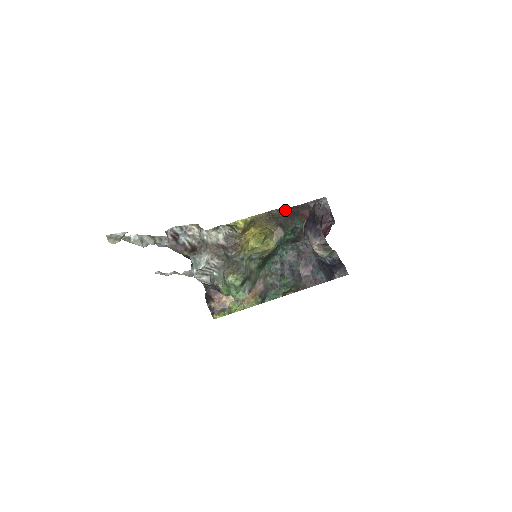
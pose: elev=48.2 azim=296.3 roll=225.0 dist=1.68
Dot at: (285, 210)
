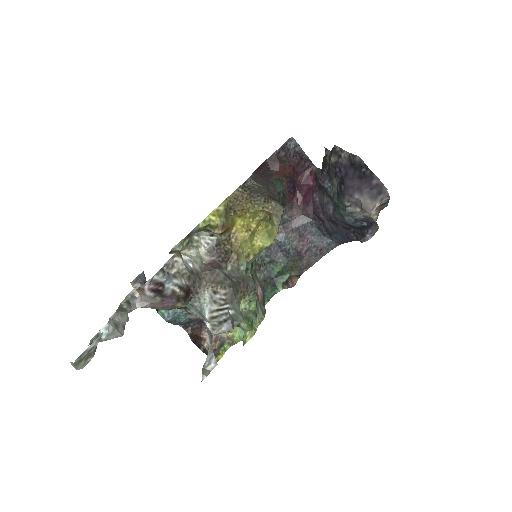
Dot at: (256, 175)
